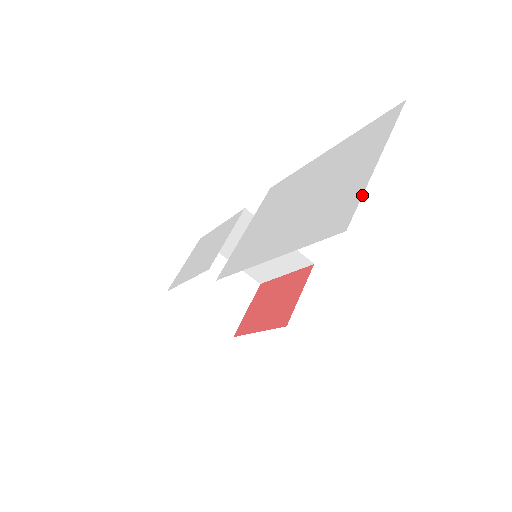
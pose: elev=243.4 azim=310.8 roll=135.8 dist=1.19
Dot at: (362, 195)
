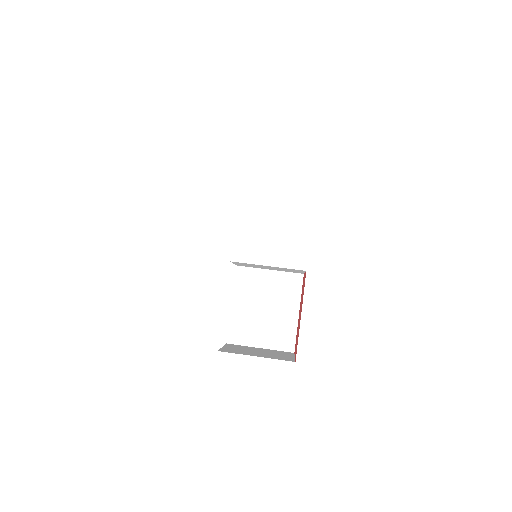
Dot at: occluded
